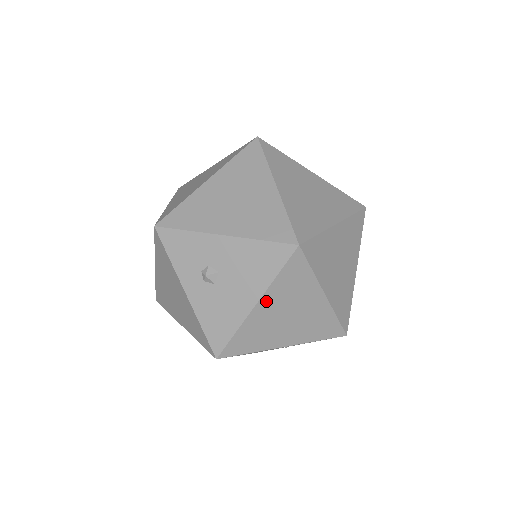
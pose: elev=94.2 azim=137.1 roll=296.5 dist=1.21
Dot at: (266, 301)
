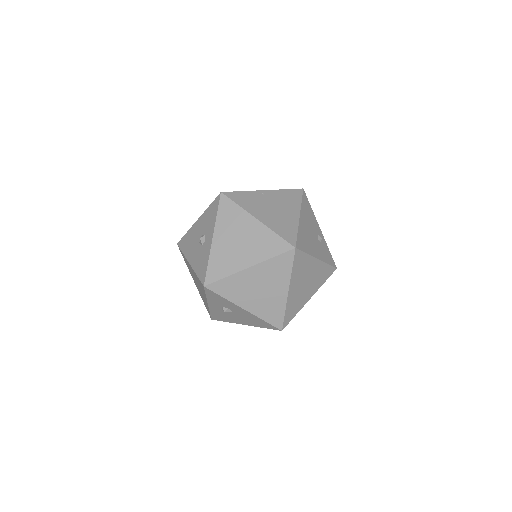
Dot at: occluded
